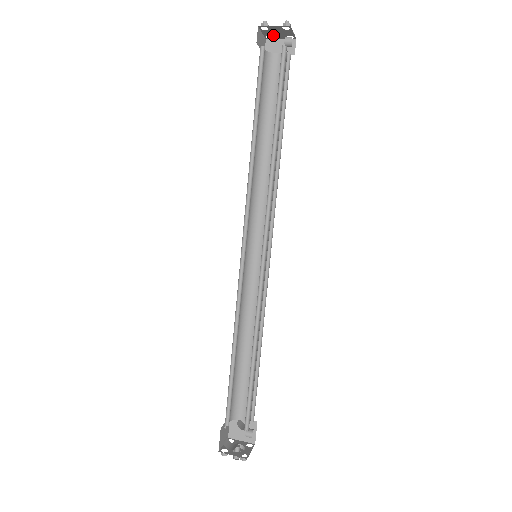
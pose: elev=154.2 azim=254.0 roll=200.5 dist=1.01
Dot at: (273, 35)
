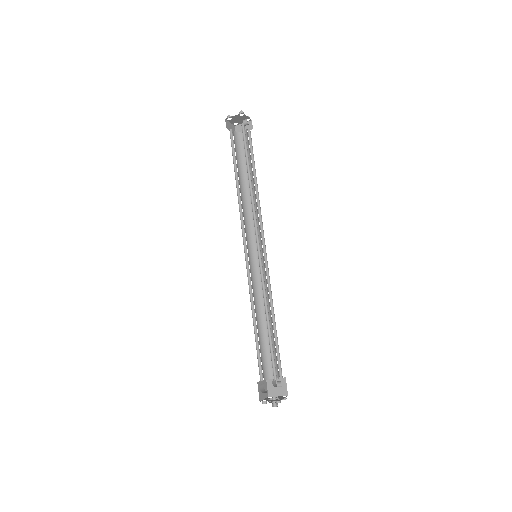
Dot at: (237, 122)
